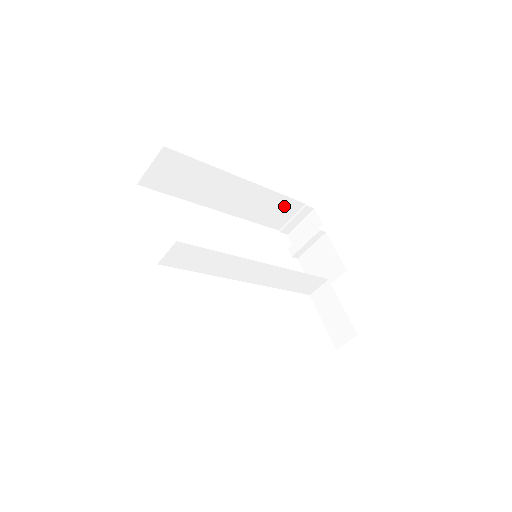
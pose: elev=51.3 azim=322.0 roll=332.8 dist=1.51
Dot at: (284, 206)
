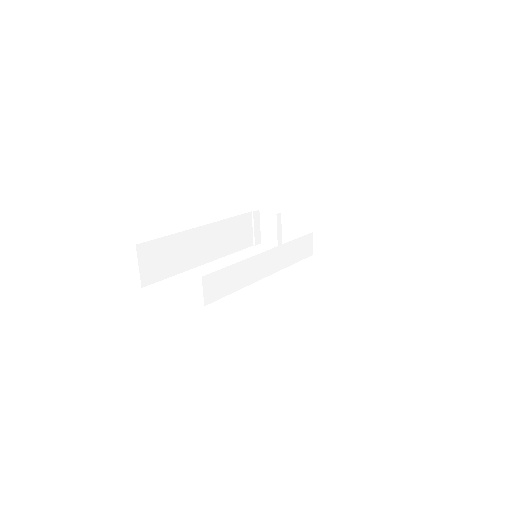
Dot at: (241, 225)
